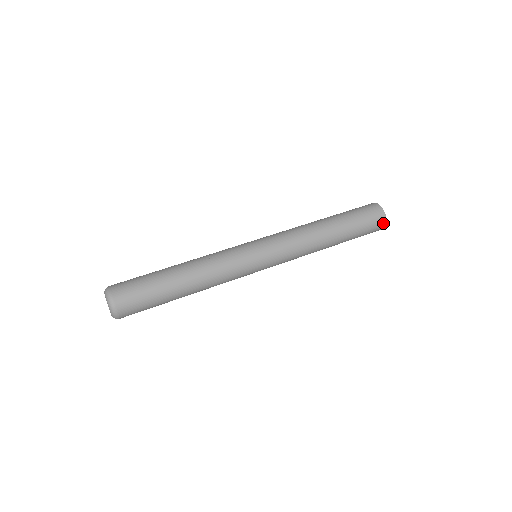
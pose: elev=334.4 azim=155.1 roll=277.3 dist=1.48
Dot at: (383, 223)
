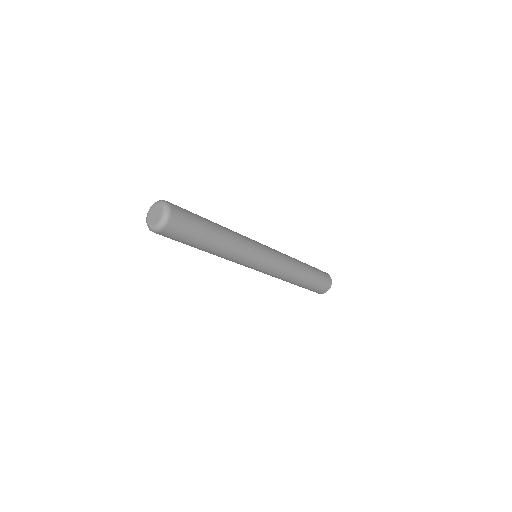
Dot at: (319, 293)
